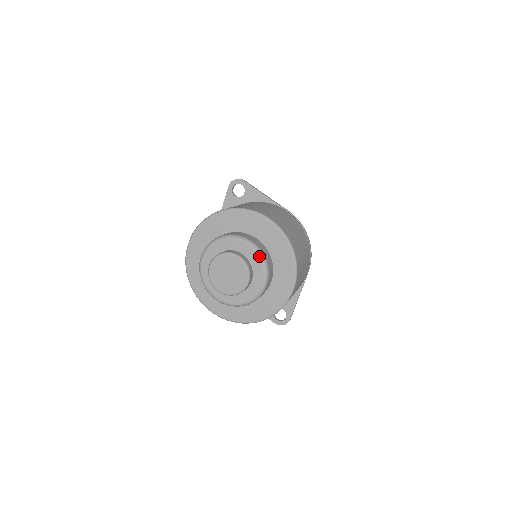
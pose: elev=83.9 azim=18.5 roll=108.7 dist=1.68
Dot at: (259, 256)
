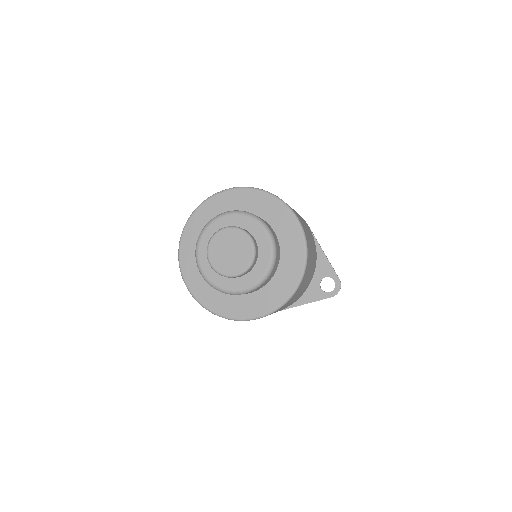
Dot at: (240, 214)
